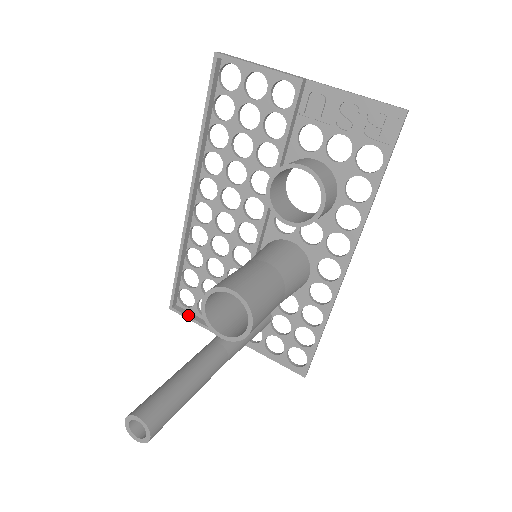
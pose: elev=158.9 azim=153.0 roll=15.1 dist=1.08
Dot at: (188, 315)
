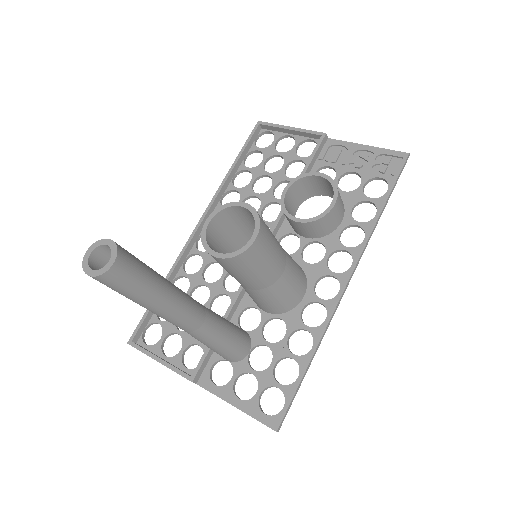
Dot at: (148, 350)
